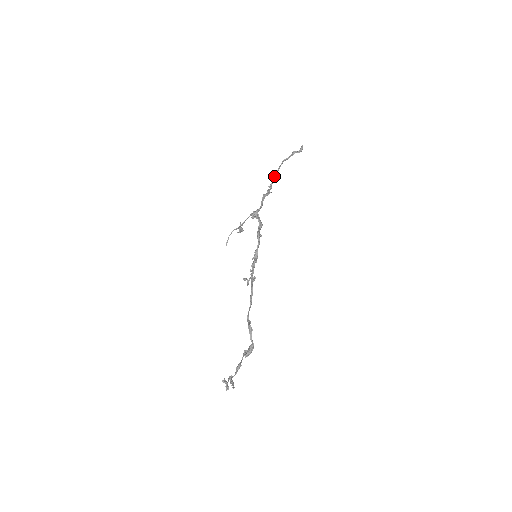
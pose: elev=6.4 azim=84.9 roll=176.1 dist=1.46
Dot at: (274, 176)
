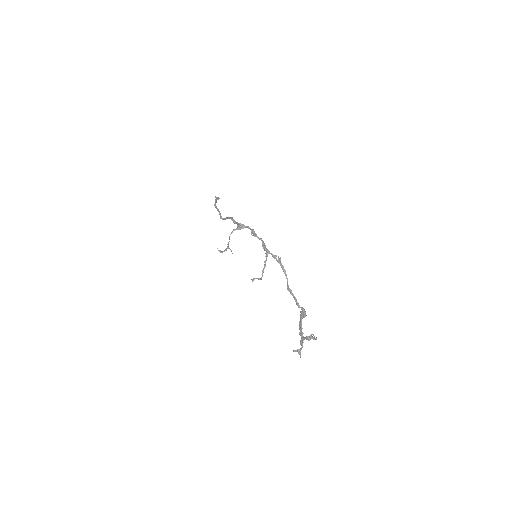
Dot at: (219, 212)
